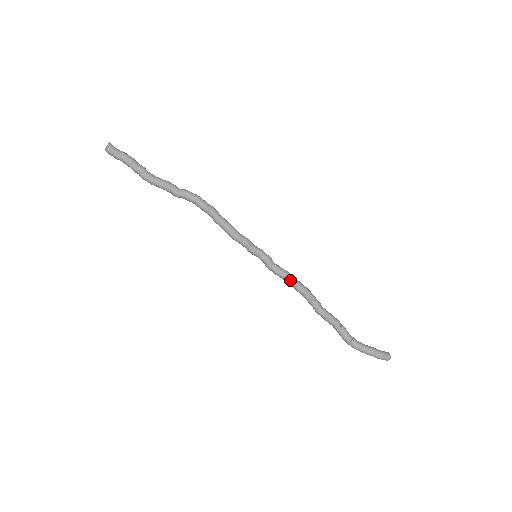
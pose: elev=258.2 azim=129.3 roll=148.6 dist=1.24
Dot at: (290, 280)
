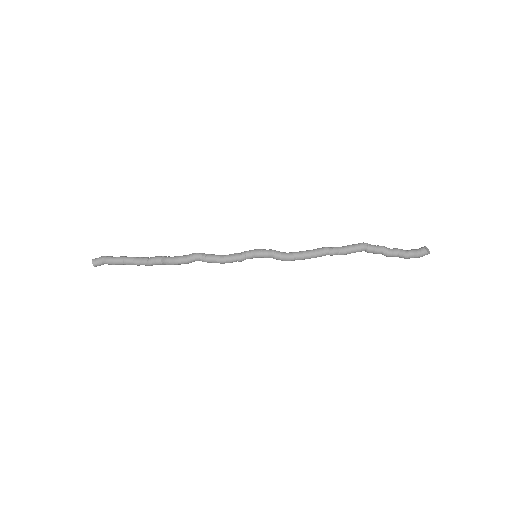
Dot at: occluded
